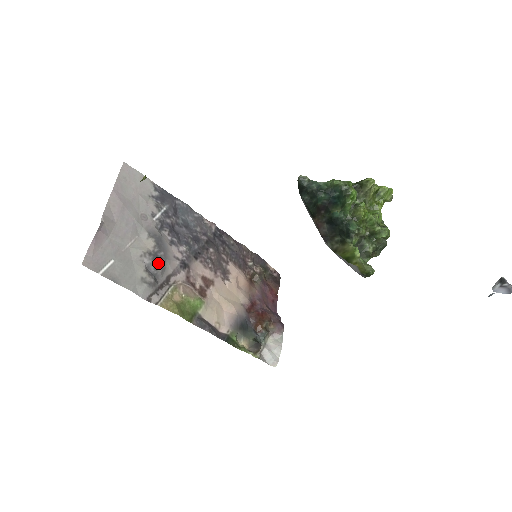
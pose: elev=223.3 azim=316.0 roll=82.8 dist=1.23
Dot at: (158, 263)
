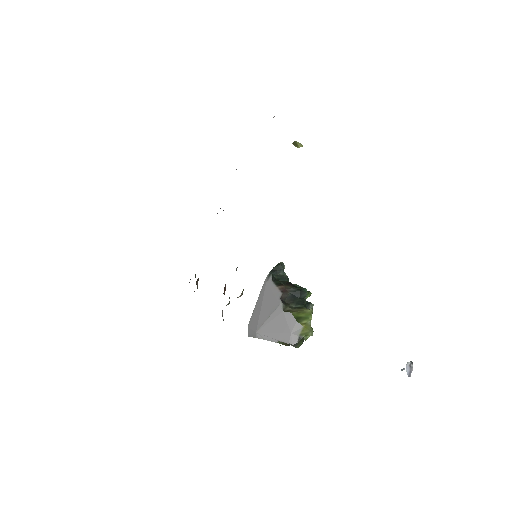
Dot at: occluded
